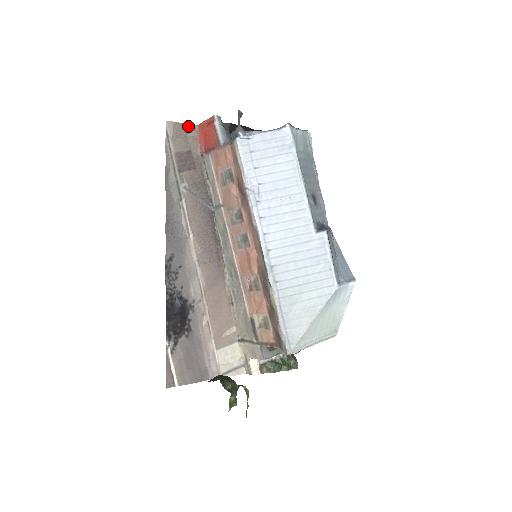
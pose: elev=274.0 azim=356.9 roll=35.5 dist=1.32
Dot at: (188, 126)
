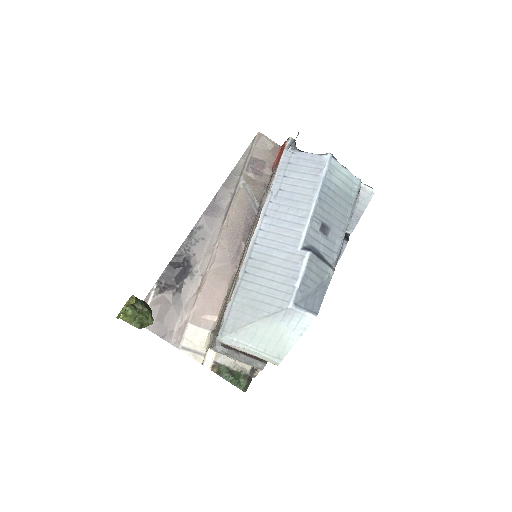
Dot at: (274, 143)
